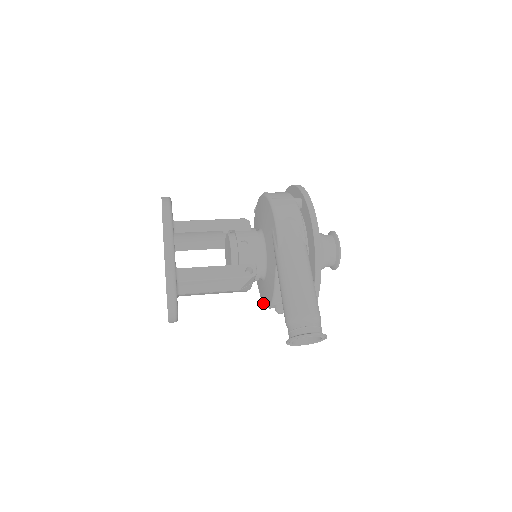
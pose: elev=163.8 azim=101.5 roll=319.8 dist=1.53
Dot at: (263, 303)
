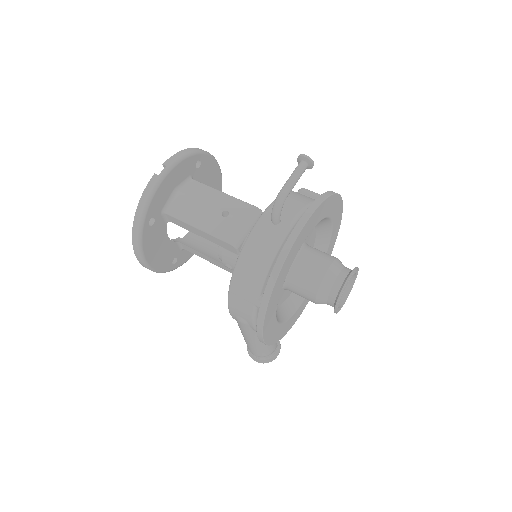
Dot at: occluded
